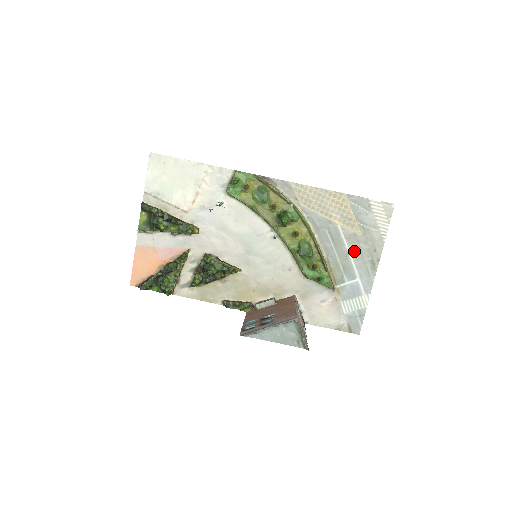
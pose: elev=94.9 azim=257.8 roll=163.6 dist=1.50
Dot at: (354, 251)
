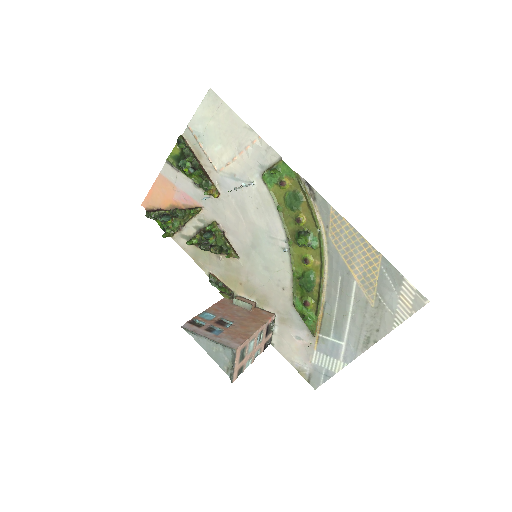
Dot at: (356, 316)
